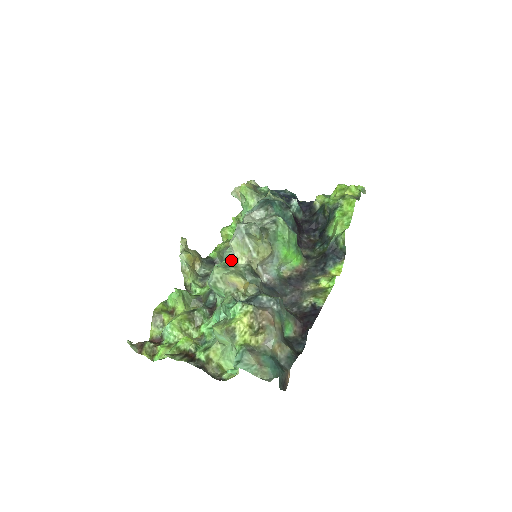
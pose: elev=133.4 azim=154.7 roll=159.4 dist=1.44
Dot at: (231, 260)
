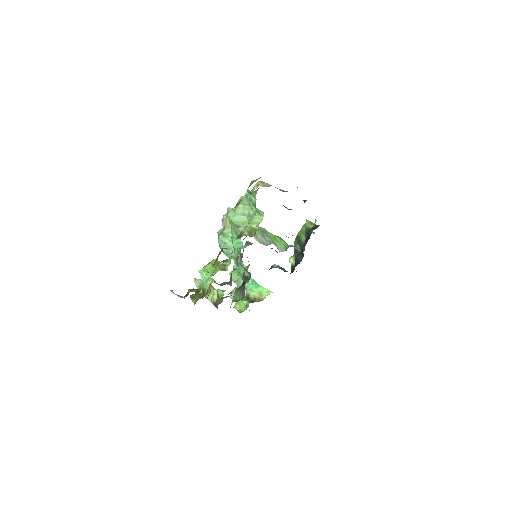
Dot at: occluded
